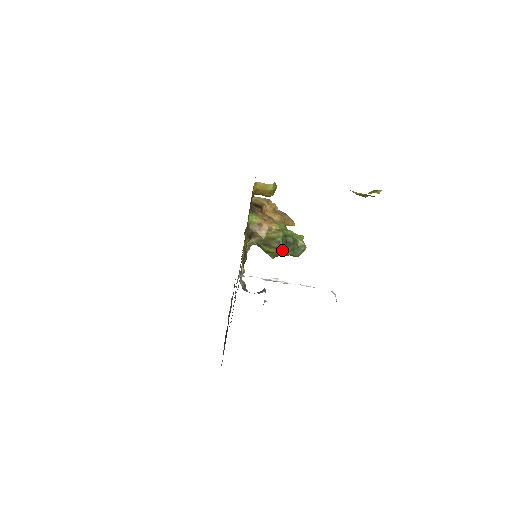
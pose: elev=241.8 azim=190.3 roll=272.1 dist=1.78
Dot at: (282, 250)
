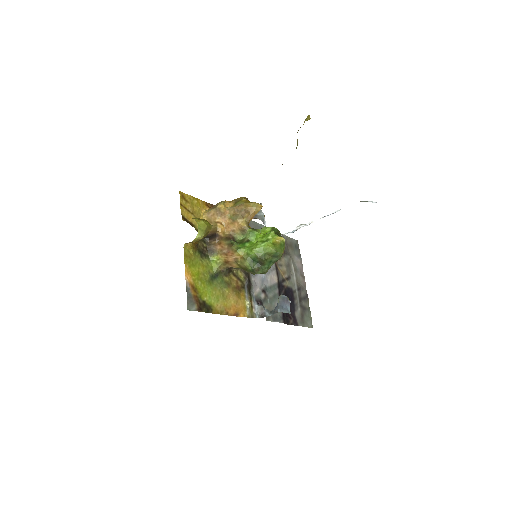
Dot at: occluded
